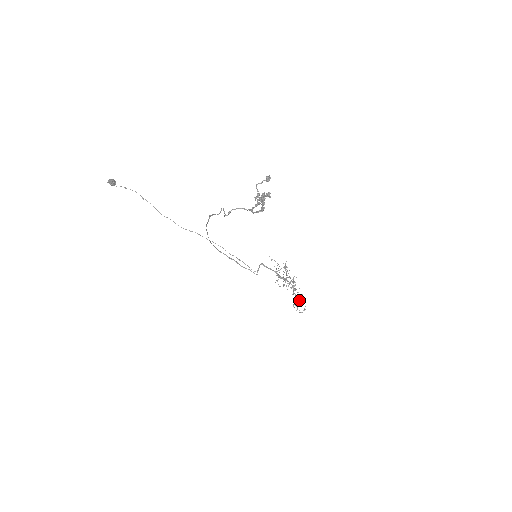
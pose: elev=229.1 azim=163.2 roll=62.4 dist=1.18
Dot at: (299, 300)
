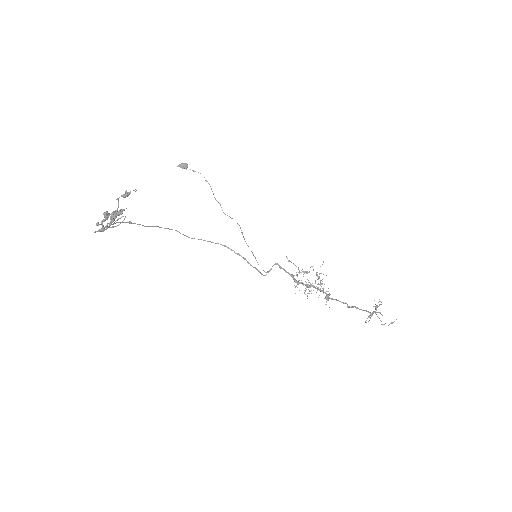
Dot at: occluded
